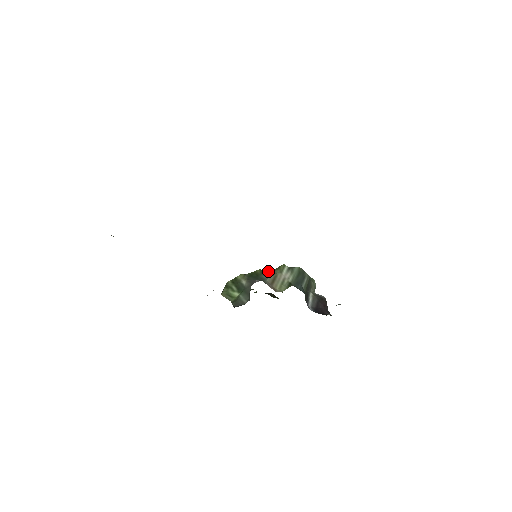
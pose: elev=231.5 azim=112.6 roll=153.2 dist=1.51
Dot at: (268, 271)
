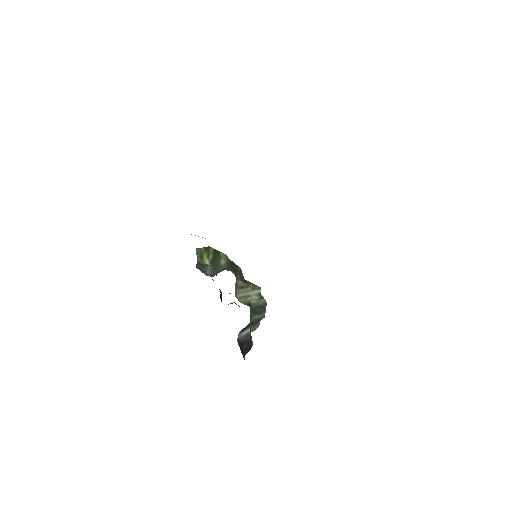
Dot at: occluded
